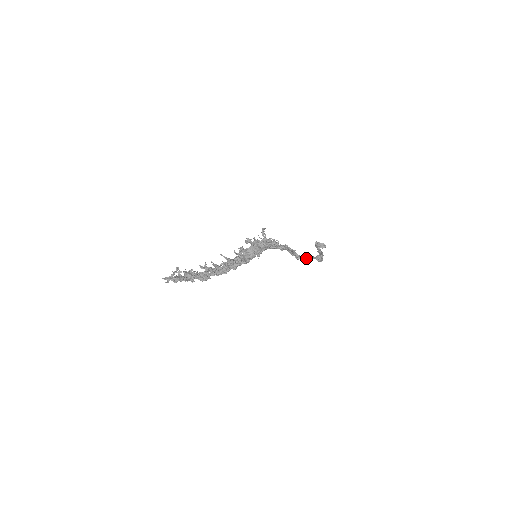
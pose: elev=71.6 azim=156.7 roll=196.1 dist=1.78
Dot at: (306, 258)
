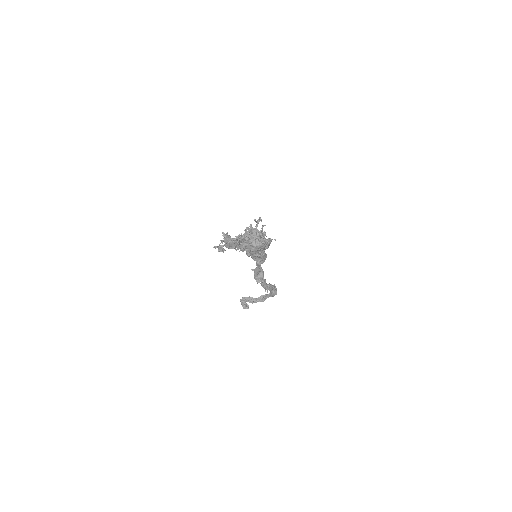
Dot at: (270, 286)
